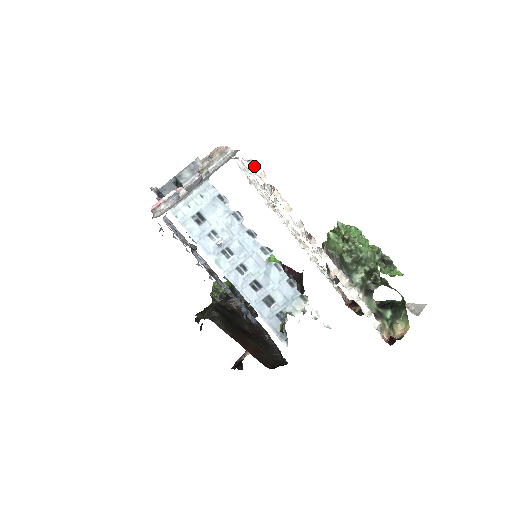
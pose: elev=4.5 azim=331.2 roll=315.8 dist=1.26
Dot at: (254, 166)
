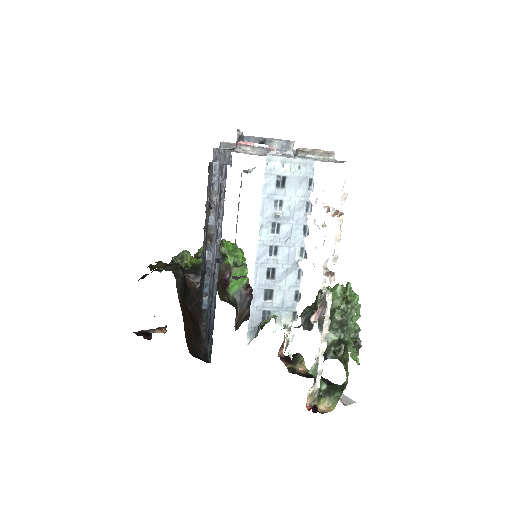
Dot at: (346, 184)
